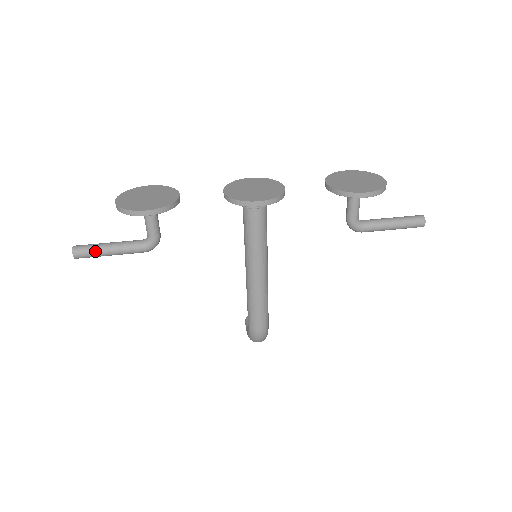
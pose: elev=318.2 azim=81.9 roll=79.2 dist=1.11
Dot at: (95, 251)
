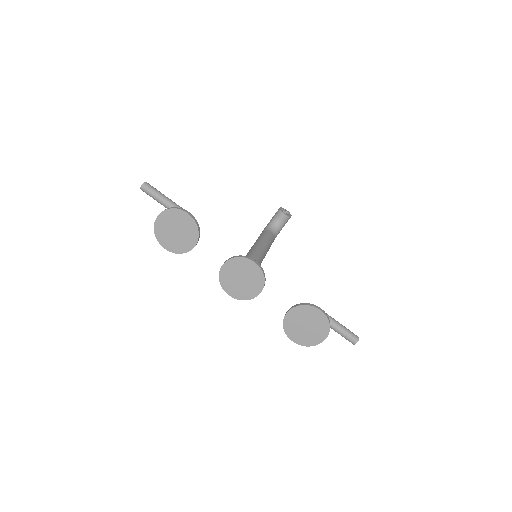
Dot at: occluded
